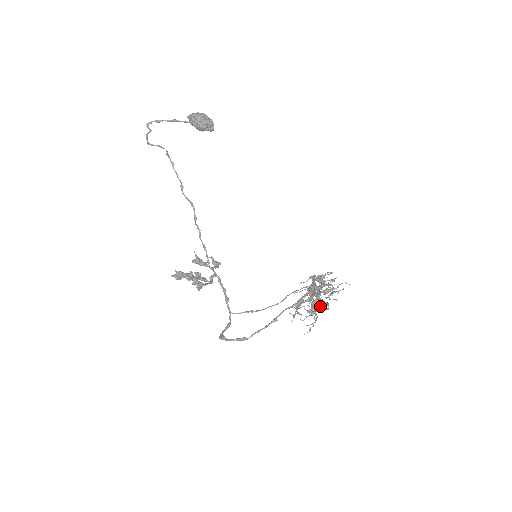
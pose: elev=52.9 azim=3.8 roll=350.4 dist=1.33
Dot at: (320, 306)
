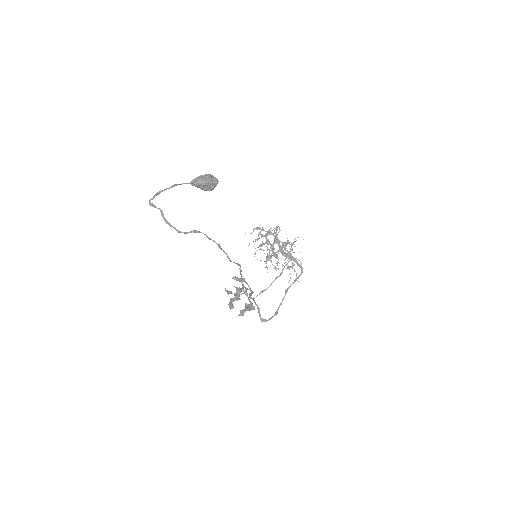
Dot at: occluded
